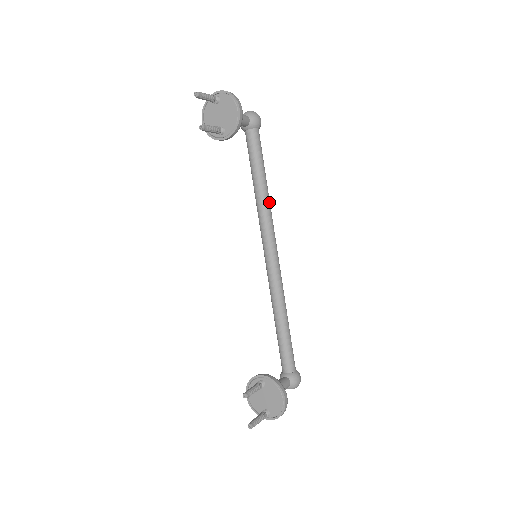
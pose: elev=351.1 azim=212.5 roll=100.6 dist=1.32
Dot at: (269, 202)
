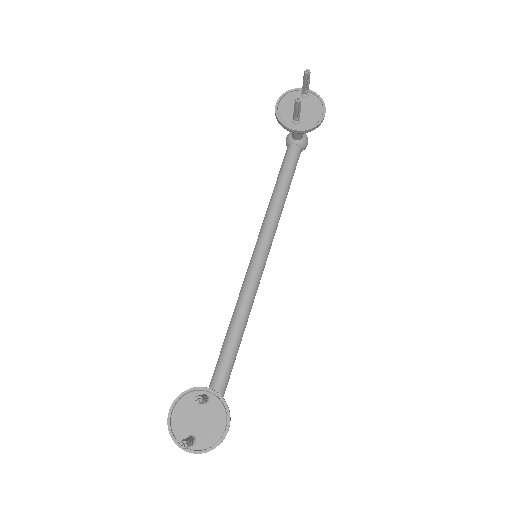
Dot at: occluded
